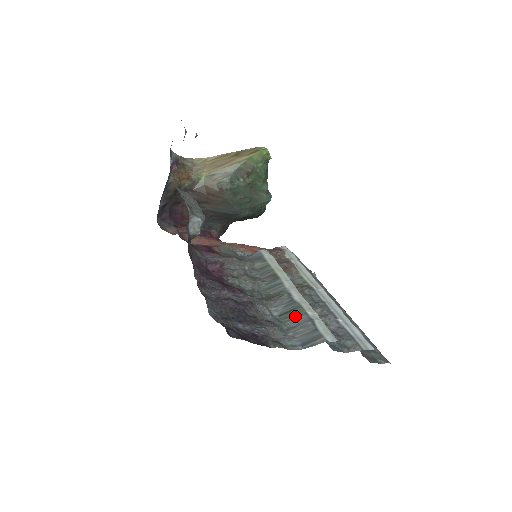
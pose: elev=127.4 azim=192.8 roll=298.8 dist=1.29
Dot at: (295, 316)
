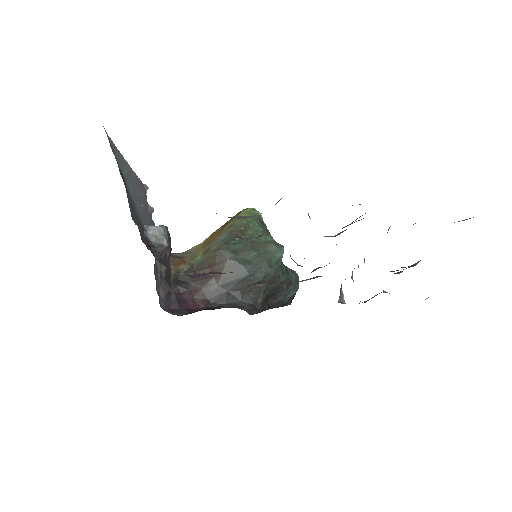
Dot at: occluded
